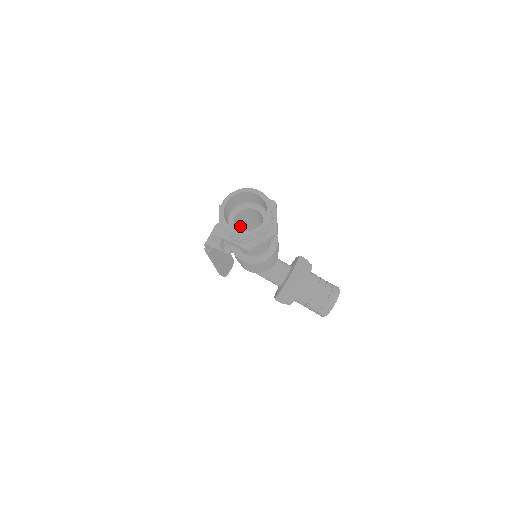
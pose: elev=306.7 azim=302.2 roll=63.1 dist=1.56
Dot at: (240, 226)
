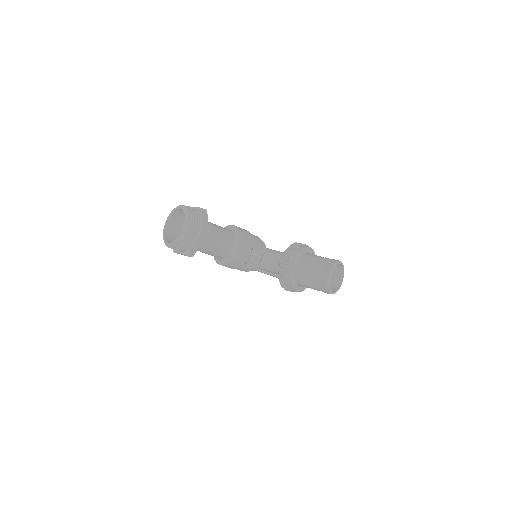
Dot at: occluded
